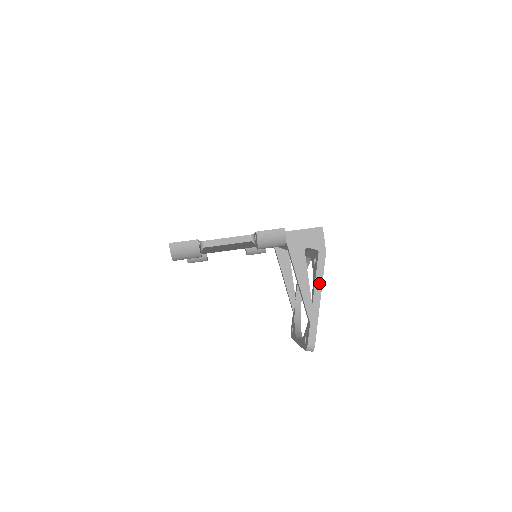
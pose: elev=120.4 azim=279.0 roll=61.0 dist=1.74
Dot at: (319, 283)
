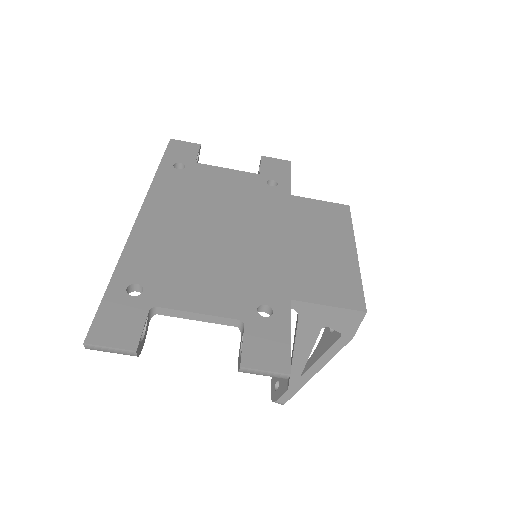
Dot at: (322, 362)
